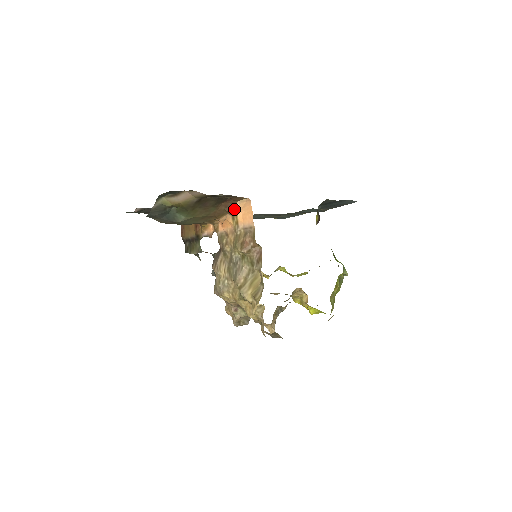
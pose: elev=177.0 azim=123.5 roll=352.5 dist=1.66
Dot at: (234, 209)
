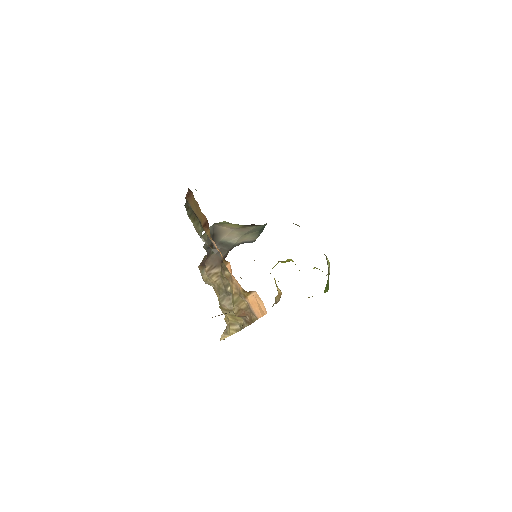
Dot at: (249, 291)
